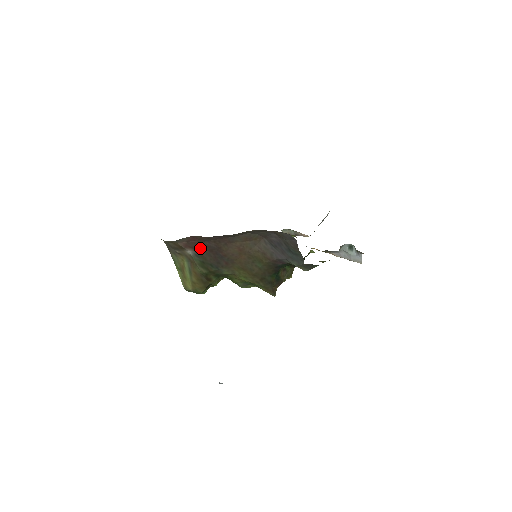
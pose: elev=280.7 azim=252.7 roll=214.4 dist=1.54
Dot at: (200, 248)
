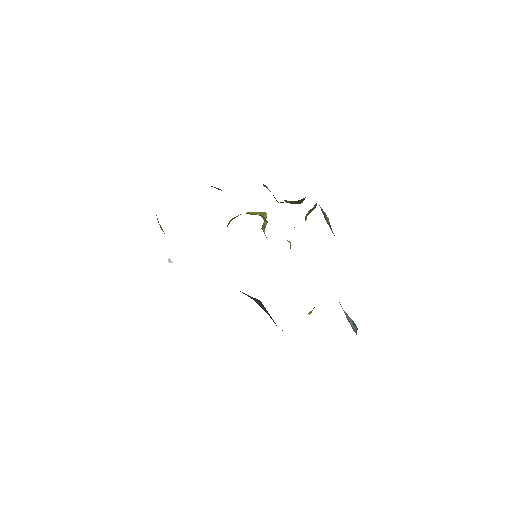
Dot at: occluded
